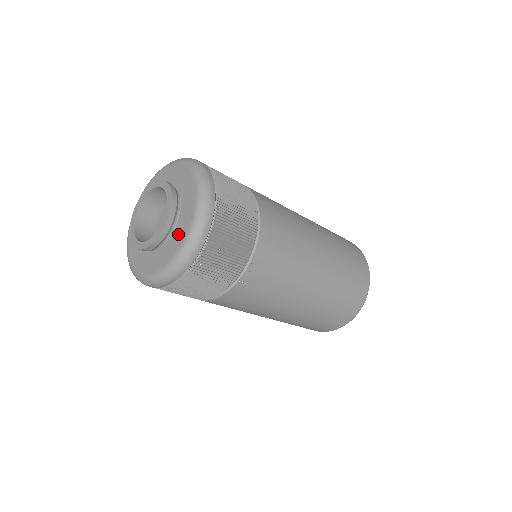
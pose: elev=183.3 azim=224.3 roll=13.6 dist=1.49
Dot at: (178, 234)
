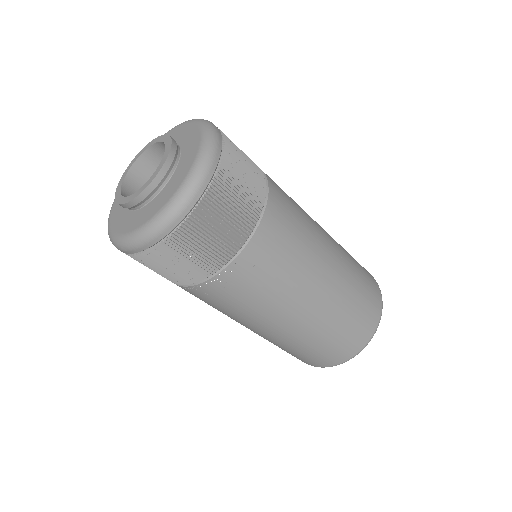
Dot at: (159, 200)
